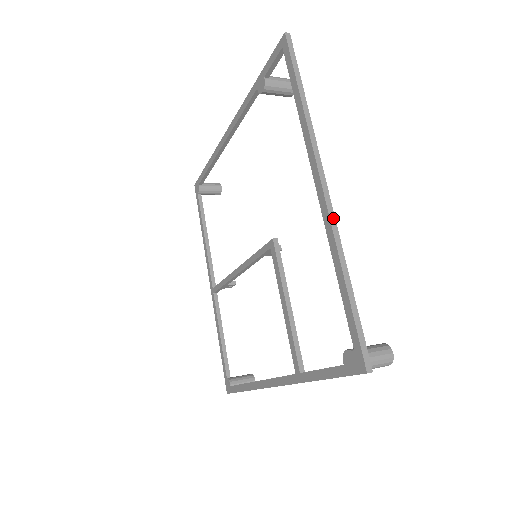
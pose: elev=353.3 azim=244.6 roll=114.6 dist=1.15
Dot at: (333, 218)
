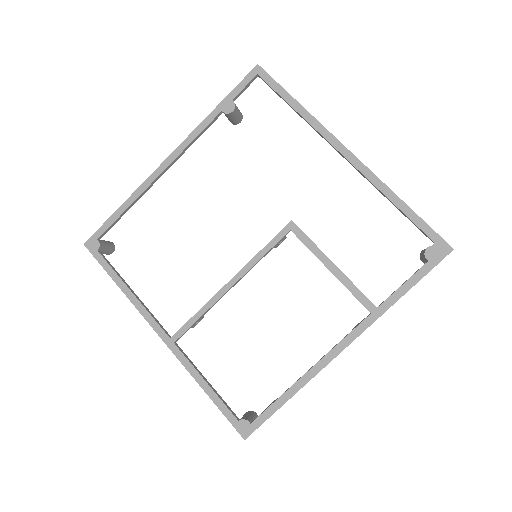
Dot at: (369, 170)
